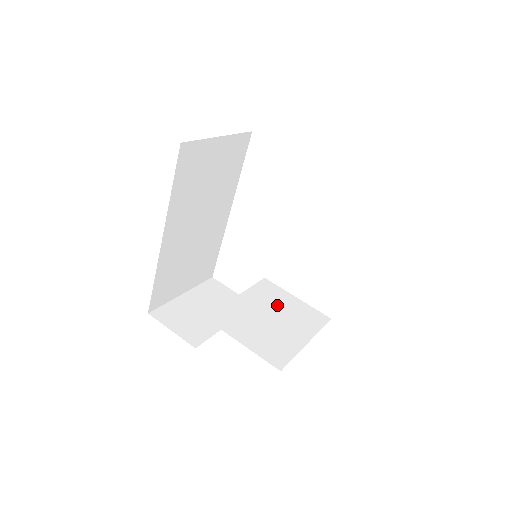
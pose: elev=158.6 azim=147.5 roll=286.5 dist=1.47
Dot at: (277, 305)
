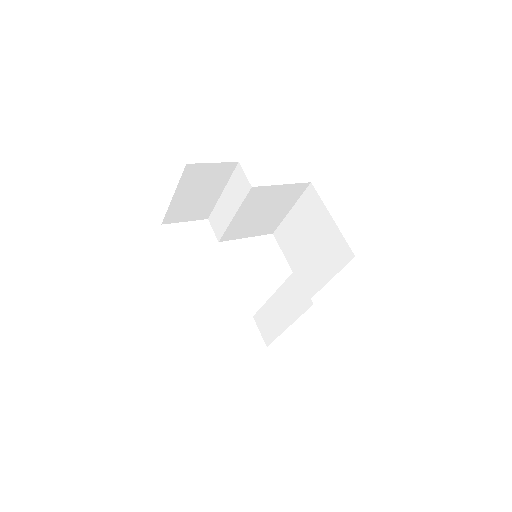
Dot at: occluded
